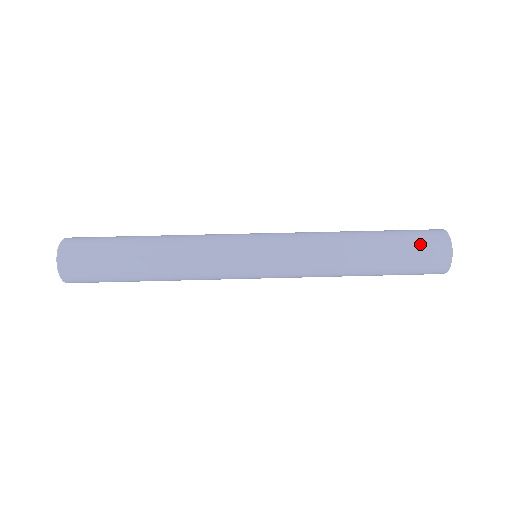
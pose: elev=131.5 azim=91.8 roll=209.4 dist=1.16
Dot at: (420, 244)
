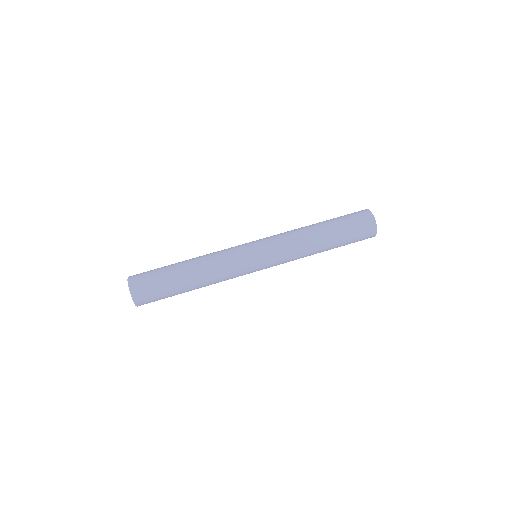
Dot at: (357, 225)
